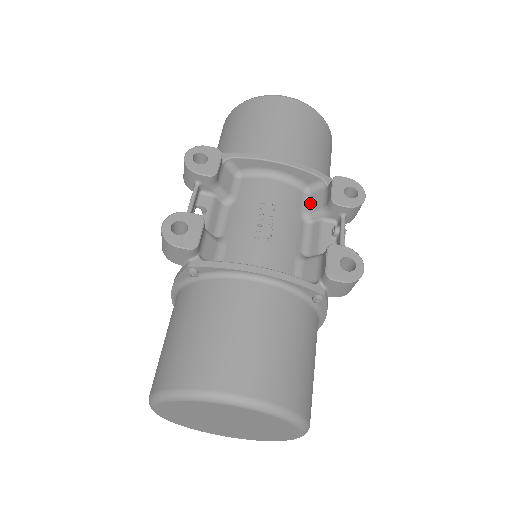
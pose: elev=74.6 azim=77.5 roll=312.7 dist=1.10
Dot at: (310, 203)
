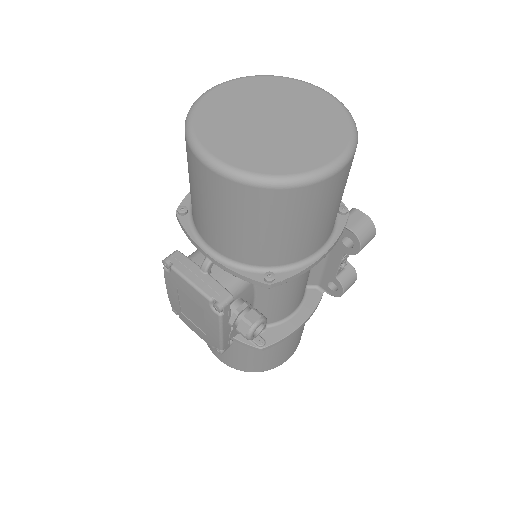
Dot at: occluded
